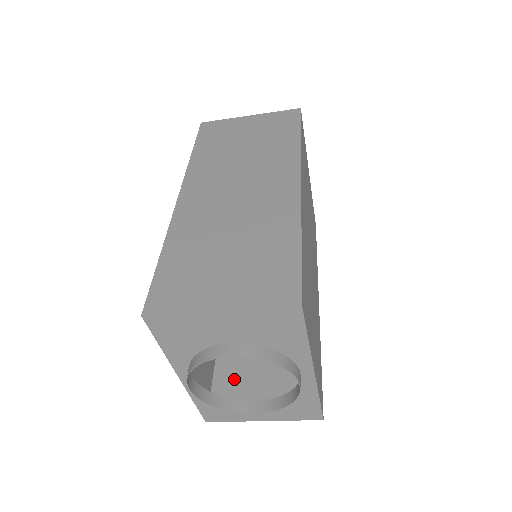
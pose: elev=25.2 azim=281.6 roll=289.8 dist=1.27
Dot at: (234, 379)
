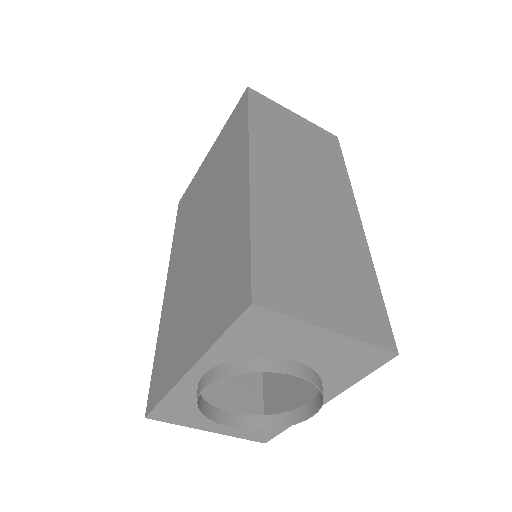
Dot at: occluded
